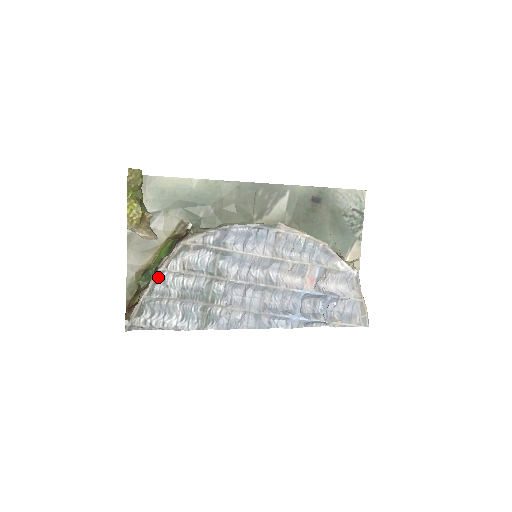
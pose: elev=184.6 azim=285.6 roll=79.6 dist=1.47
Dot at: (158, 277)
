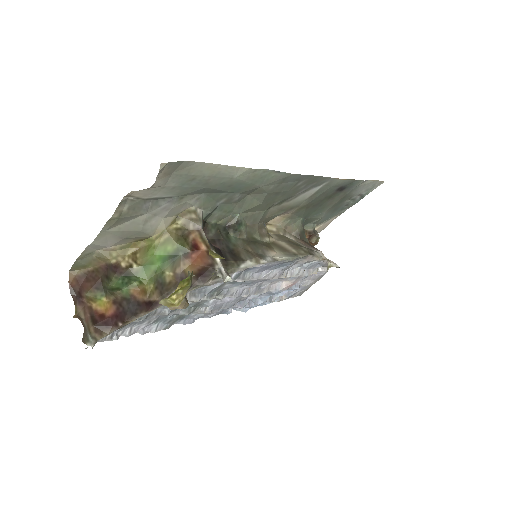
Dot at: (153, 309)
